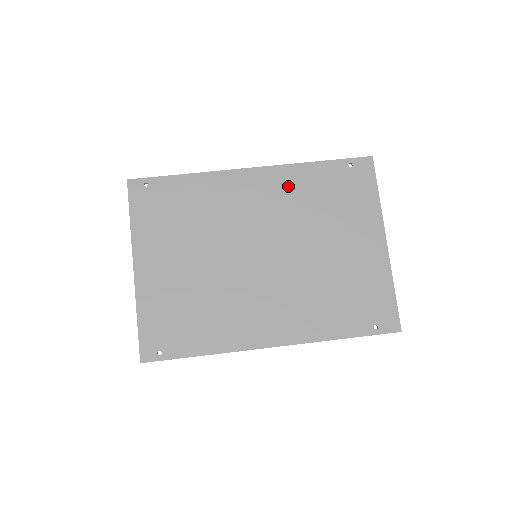
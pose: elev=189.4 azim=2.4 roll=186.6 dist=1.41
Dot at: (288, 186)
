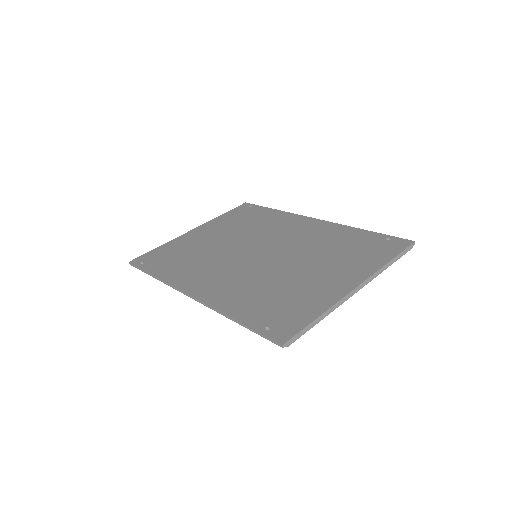
Dot at: (325, 232)
